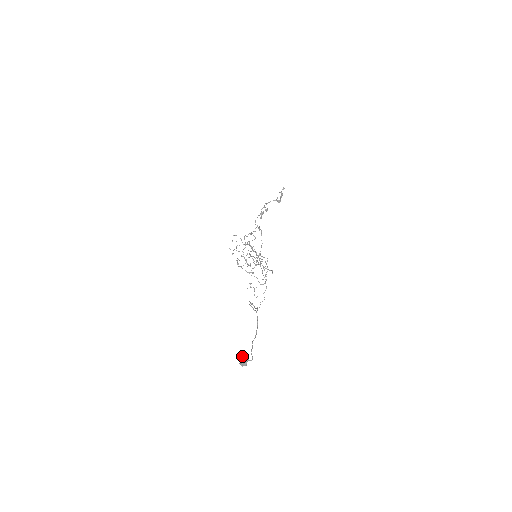
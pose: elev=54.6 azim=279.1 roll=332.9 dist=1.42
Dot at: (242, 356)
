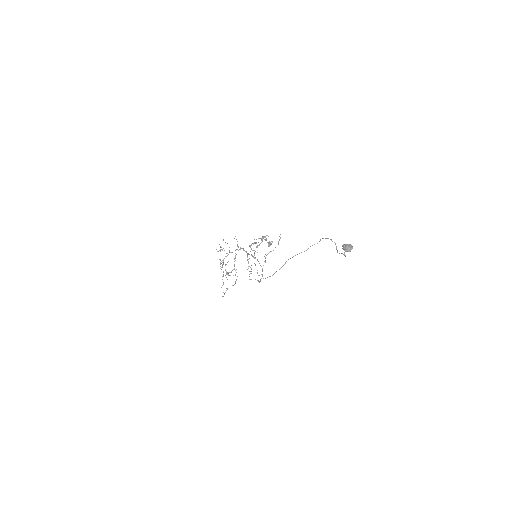
Dot at: (350, 244)
